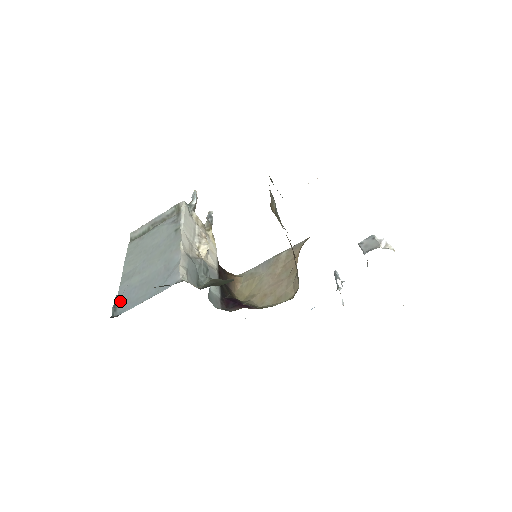
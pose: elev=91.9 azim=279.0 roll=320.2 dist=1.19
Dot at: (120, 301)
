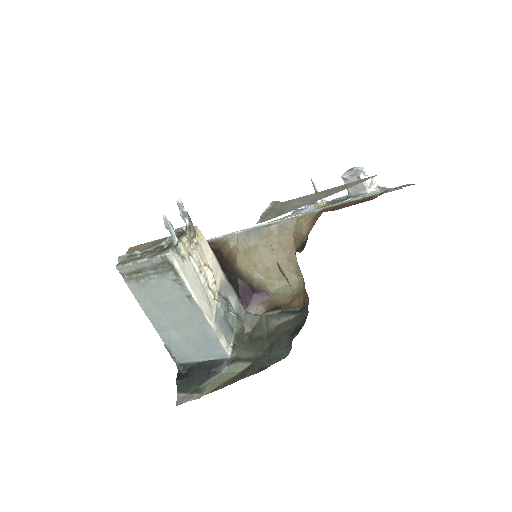
Dot at: (173, 351)
